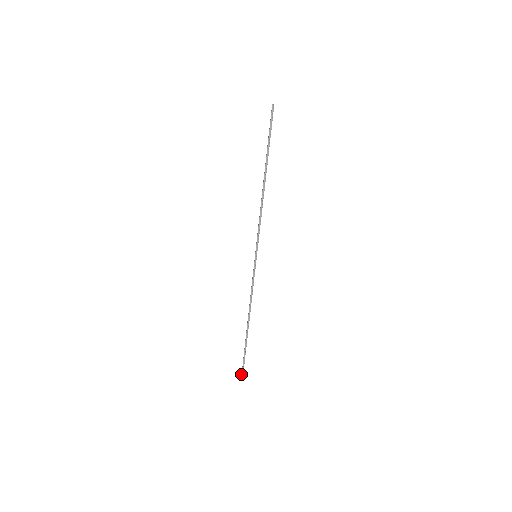
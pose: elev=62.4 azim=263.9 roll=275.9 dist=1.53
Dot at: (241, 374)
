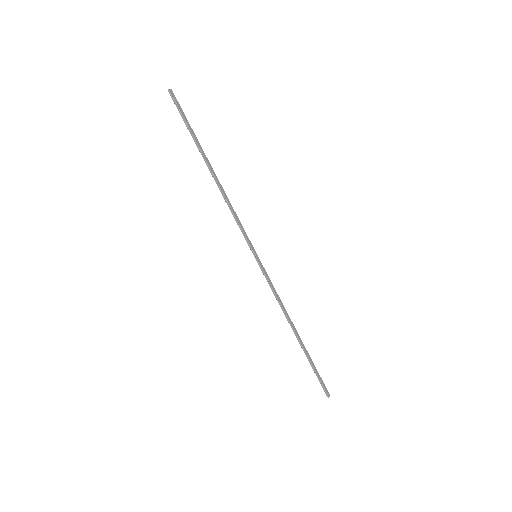
Dot at: (327, 395)
